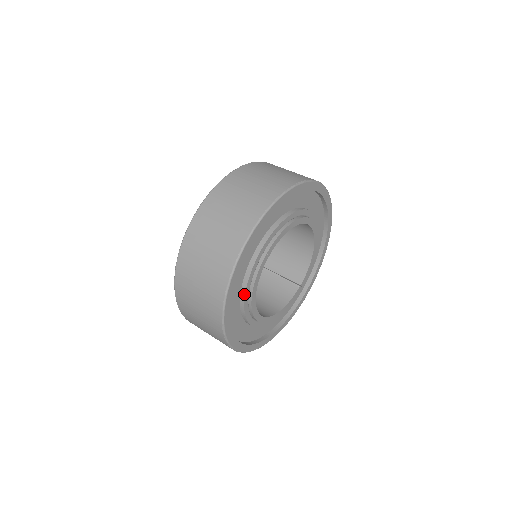
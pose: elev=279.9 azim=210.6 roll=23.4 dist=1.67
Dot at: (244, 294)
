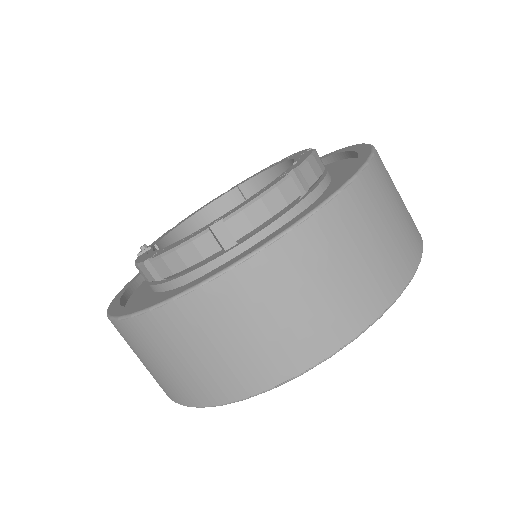
Dot at: occluded
